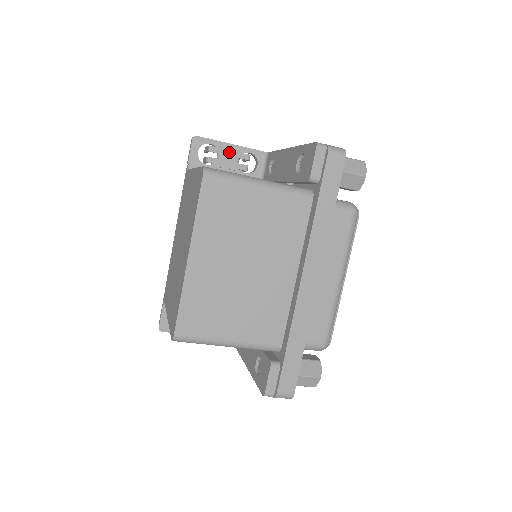
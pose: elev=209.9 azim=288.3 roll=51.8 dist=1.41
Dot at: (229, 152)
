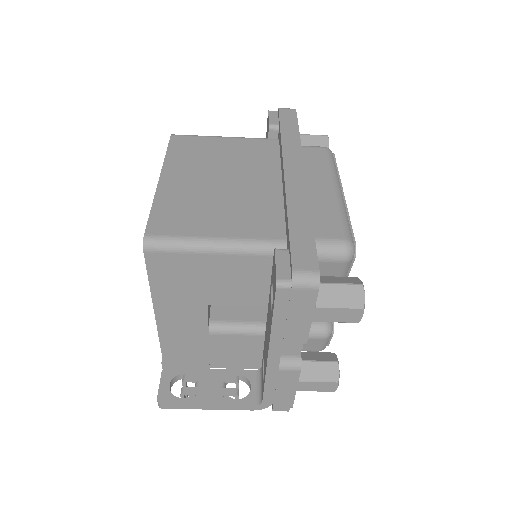
Dot at: occluded
